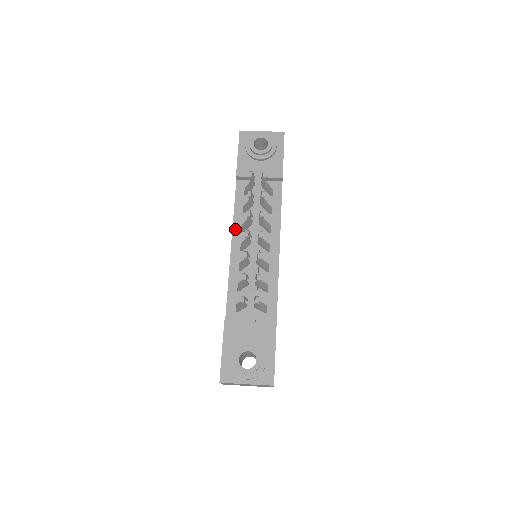
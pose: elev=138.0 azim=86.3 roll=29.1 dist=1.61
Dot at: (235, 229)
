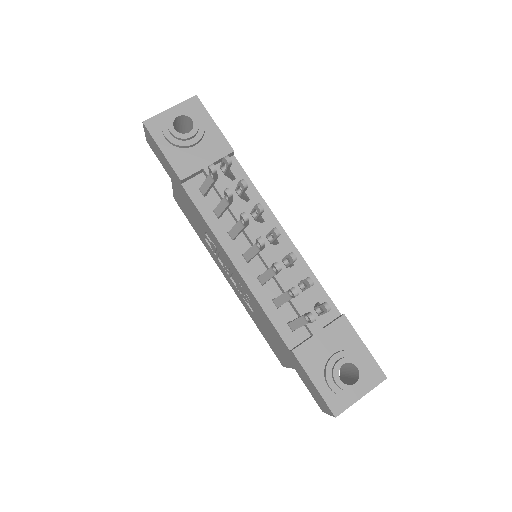
Dot at: (223, 243)
